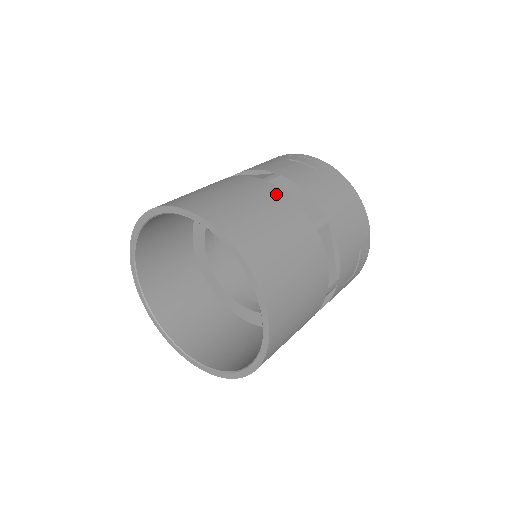
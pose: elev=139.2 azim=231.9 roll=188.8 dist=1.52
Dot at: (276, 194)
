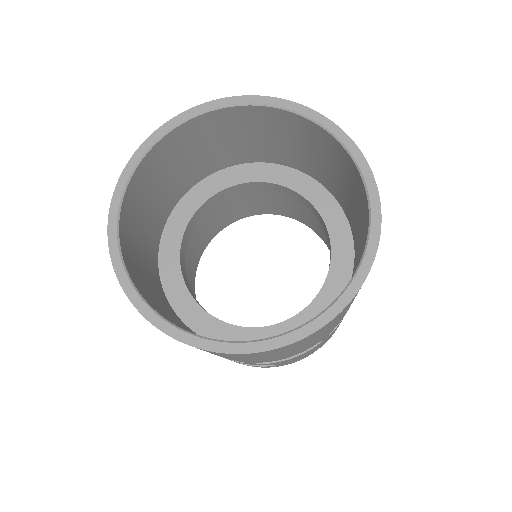
Dot at: occluded
